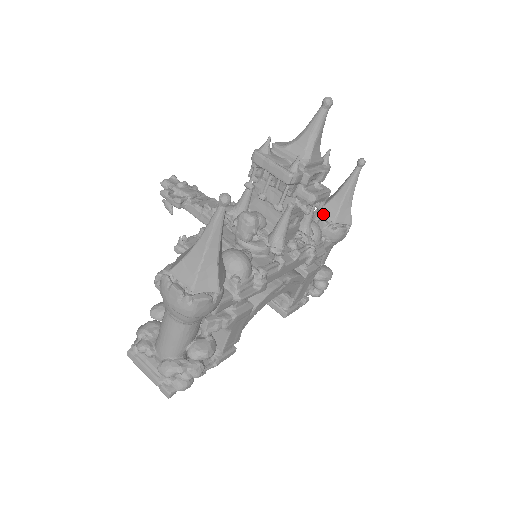
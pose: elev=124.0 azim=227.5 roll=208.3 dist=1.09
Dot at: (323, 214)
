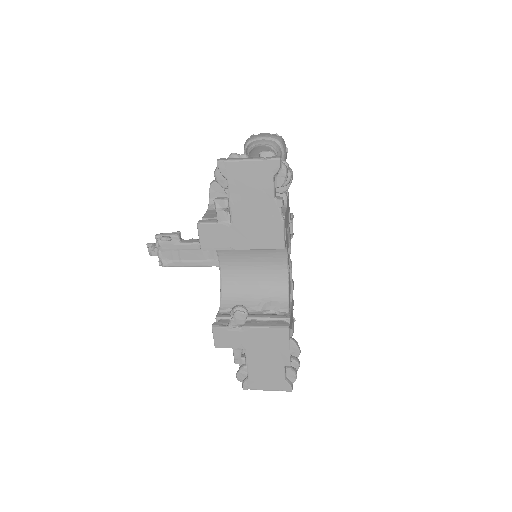
Dot at: occluded
